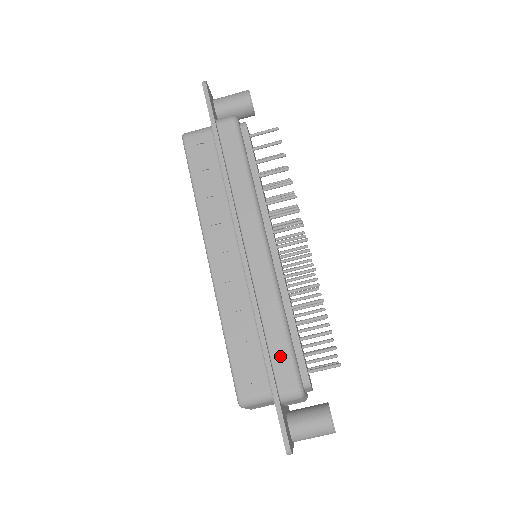
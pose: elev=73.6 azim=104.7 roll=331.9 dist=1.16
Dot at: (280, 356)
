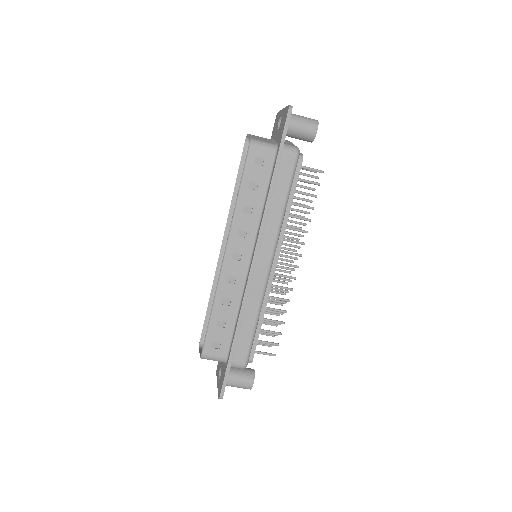
Dot at: (243, 341)
